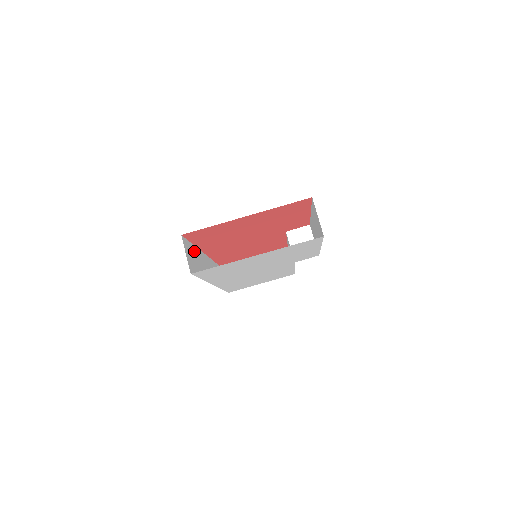
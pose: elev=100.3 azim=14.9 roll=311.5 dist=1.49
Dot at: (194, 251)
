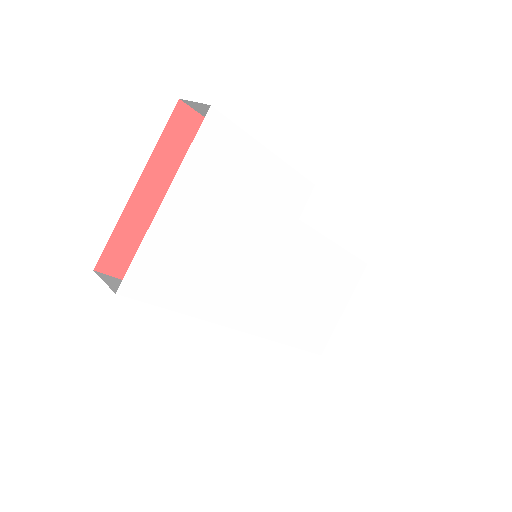
Dot at: occluded
